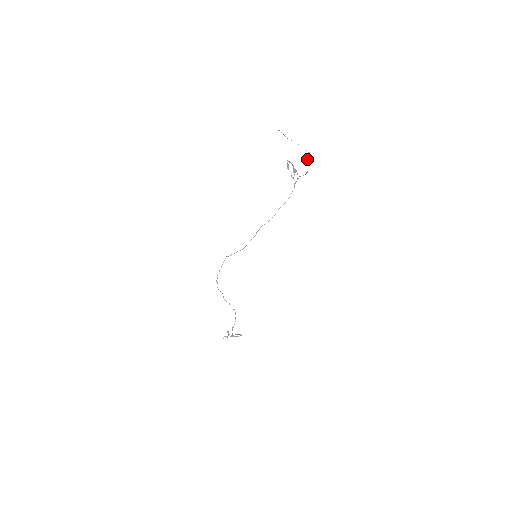
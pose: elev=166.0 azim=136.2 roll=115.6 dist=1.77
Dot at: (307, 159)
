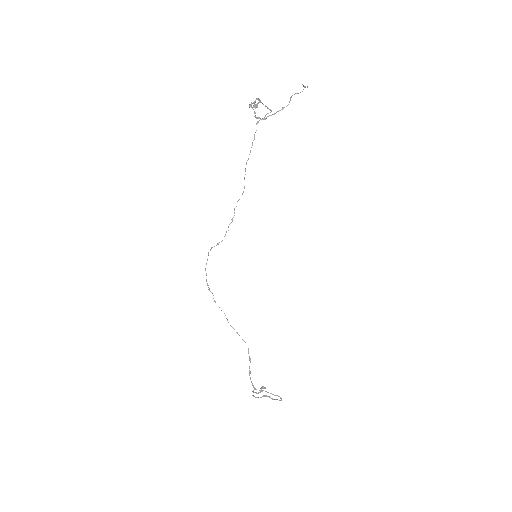
Dot at: occluded
